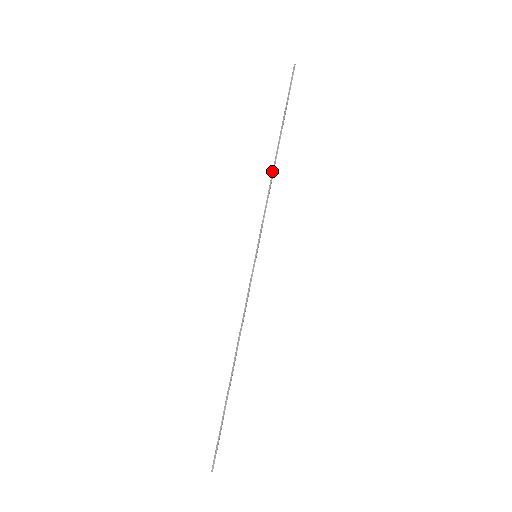
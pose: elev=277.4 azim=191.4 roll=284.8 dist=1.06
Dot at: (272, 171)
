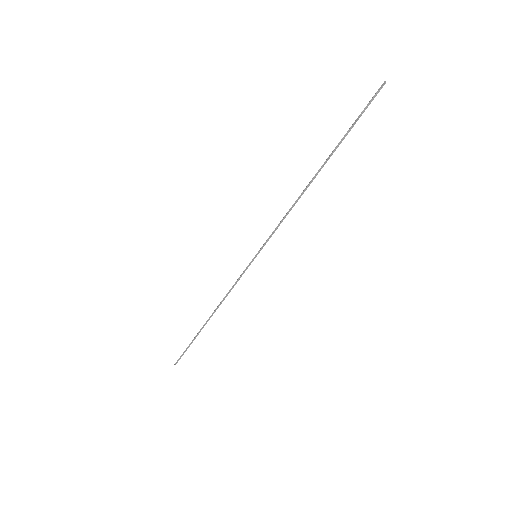
Dot at: (302, 192)
